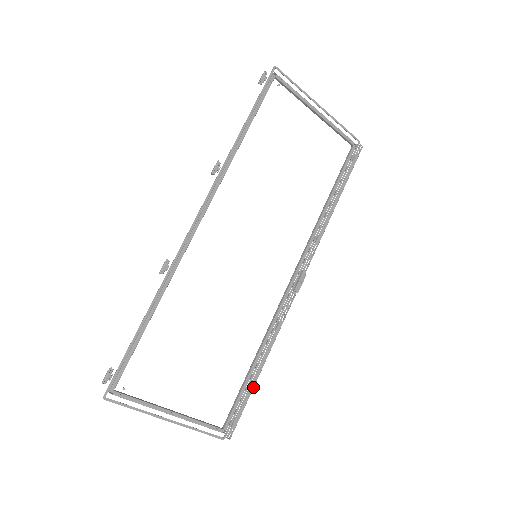
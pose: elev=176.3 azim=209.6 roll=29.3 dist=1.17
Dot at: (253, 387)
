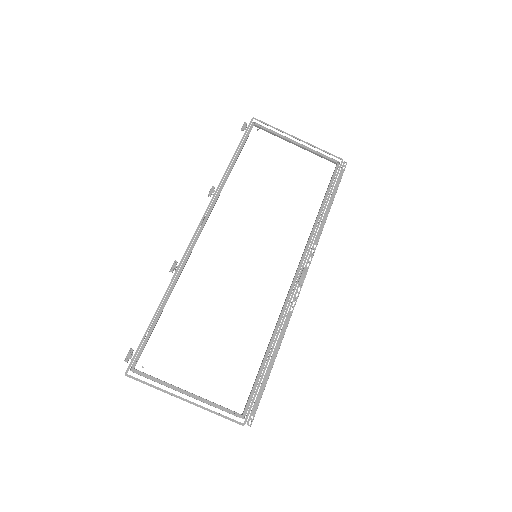
Dot at: (269, 374)
